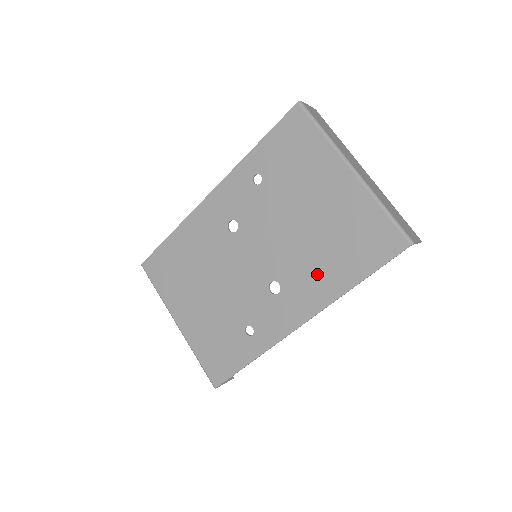
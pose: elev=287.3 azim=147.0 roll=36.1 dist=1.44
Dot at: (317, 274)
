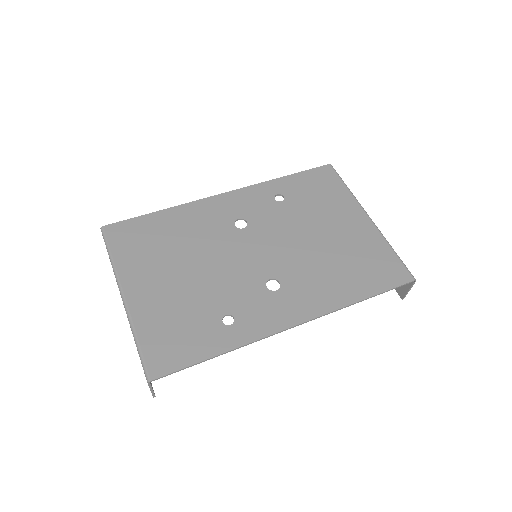
Dot at: (324, 282)
